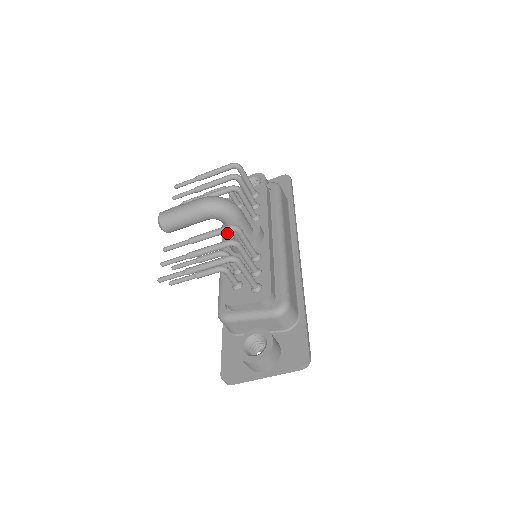
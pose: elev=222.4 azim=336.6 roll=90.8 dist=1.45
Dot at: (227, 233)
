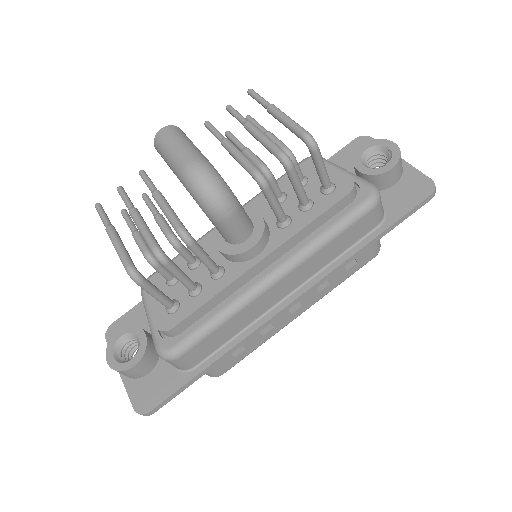
Dot at: (249, 203)
